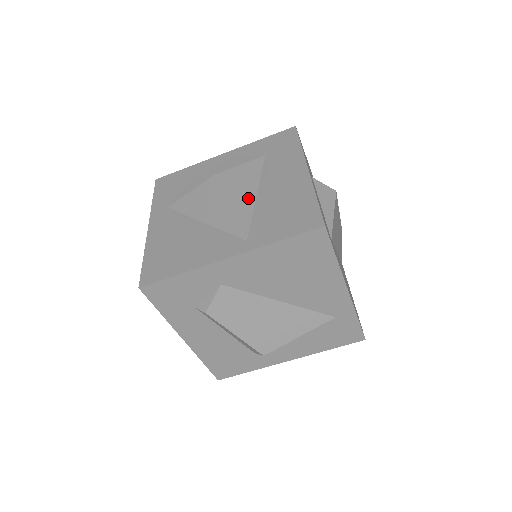
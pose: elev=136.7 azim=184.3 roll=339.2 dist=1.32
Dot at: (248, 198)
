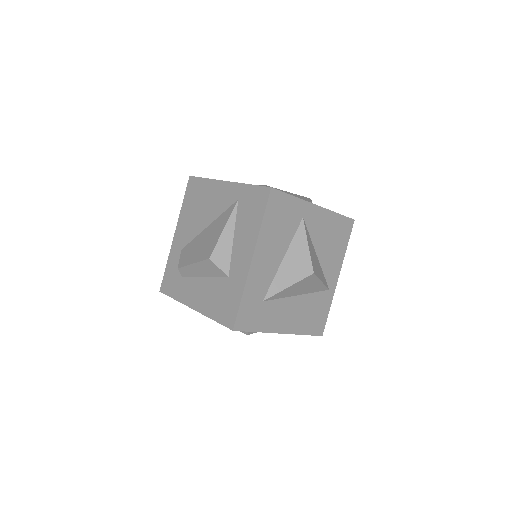
Dot at: occluded
